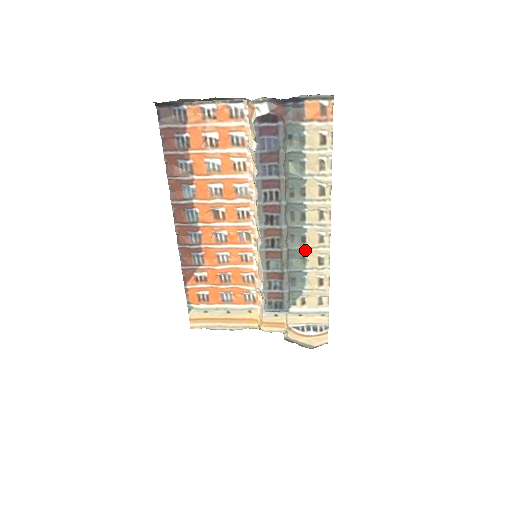
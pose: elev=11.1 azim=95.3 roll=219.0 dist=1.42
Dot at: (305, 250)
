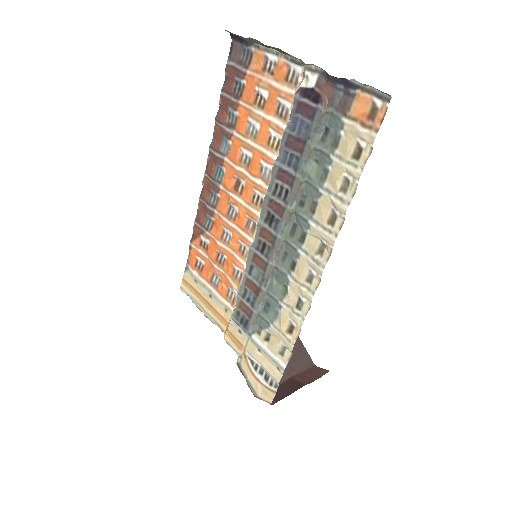
Dot at: (290, 279)
